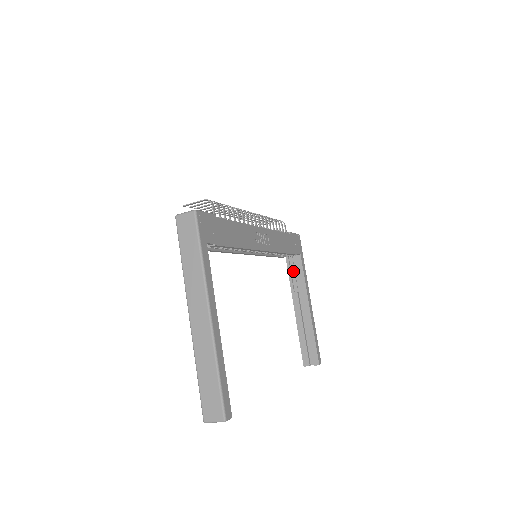
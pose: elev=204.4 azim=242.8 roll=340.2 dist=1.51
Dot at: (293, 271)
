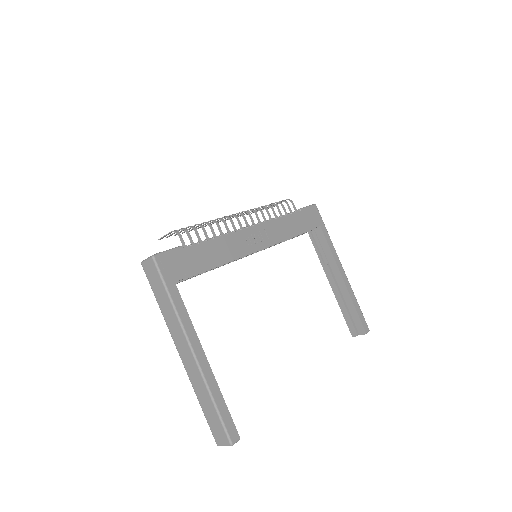
Dot at: (318, 244)
